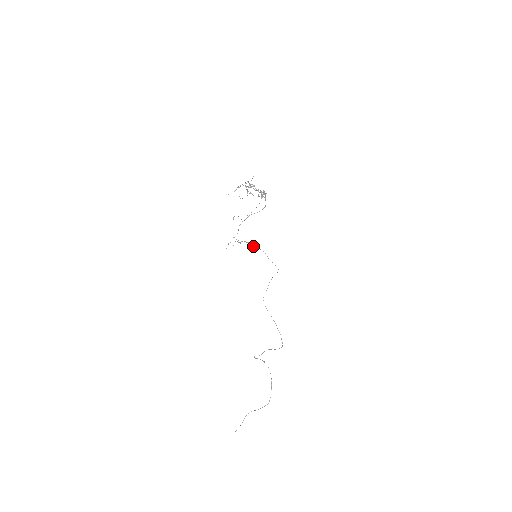
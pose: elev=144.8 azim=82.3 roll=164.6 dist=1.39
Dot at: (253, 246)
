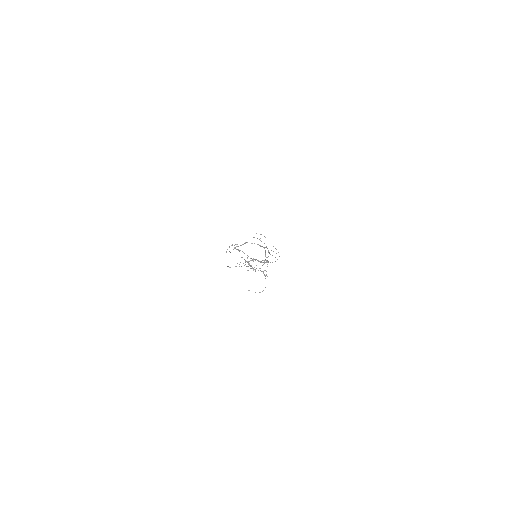
Dot at: occluded
